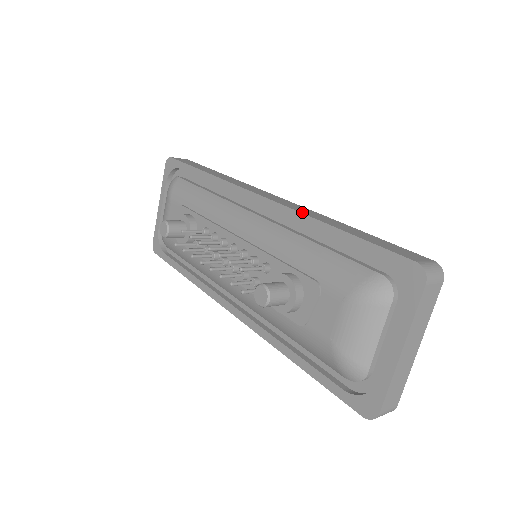
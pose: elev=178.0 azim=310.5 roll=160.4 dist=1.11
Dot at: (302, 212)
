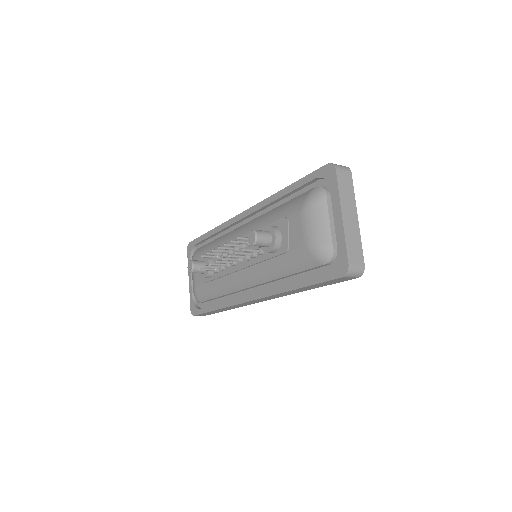
Dot at: (268, 198)
